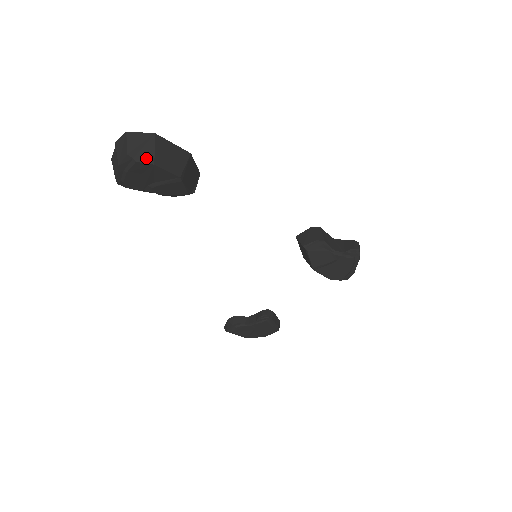
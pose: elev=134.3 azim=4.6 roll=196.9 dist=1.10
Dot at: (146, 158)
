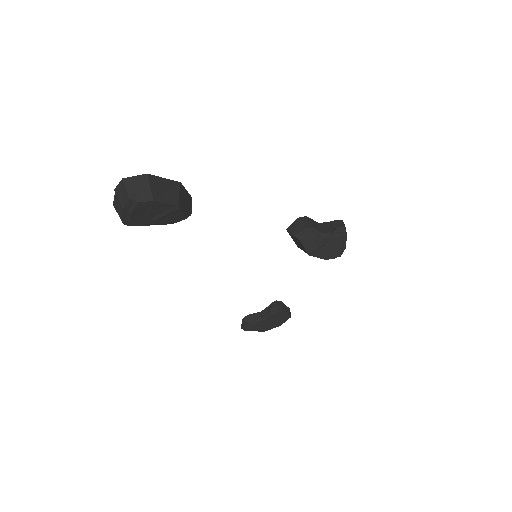
Dot at: (145, 197)
